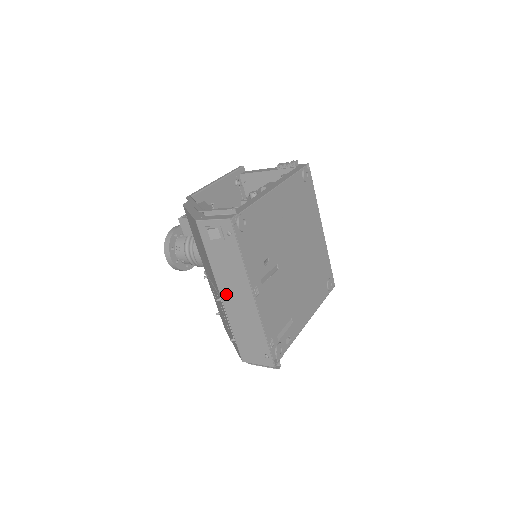
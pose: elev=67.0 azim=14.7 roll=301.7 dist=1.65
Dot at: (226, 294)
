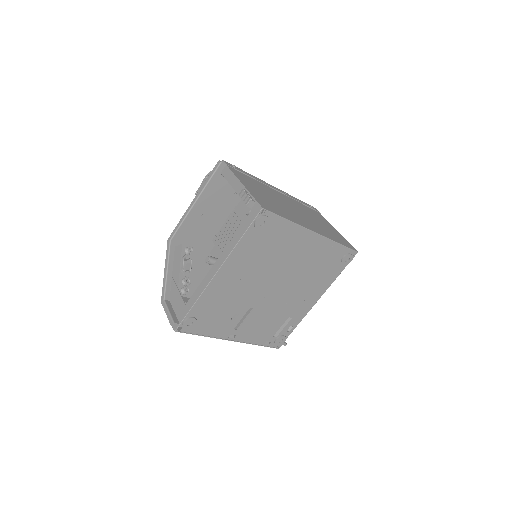
Dot at: occluded
